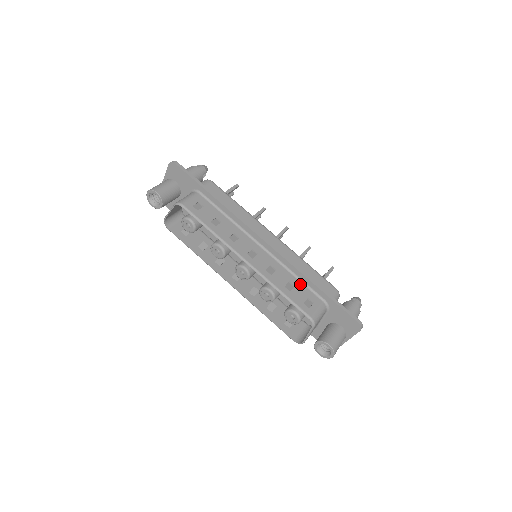
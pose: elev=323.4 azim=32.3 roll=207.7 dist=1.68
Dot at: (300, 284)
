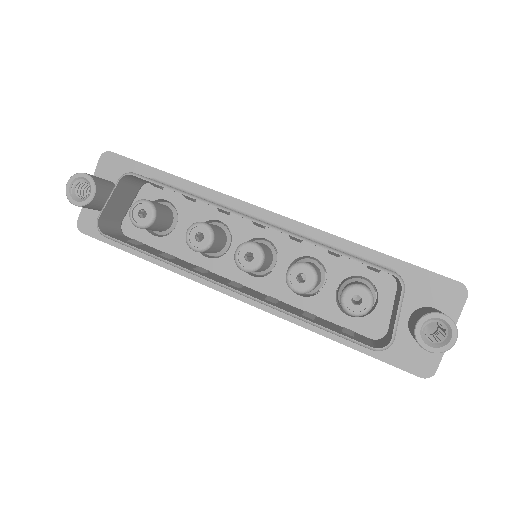
Dot at: occluded
